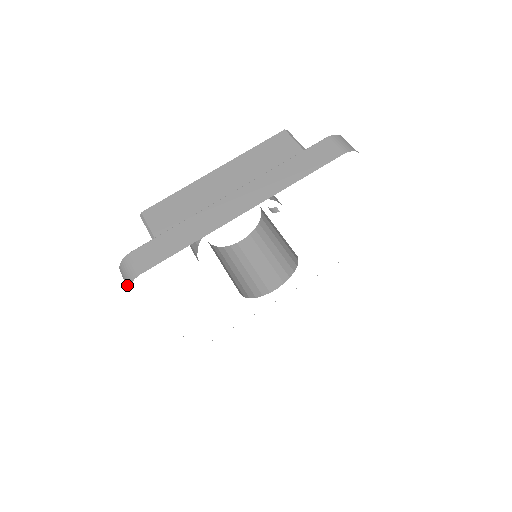
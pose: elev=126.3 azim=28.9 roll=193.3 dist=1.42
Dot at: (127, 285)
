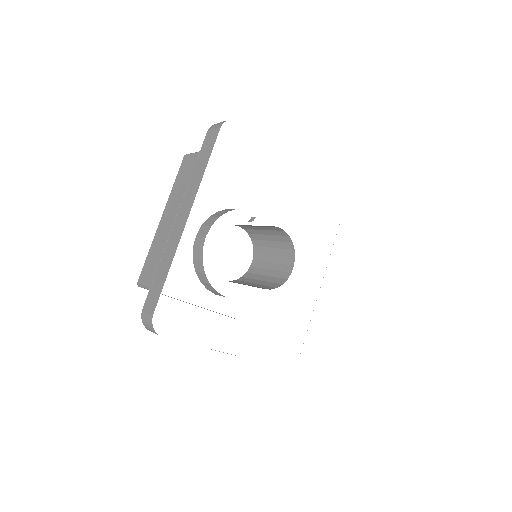
Dot at: (154, 332)
